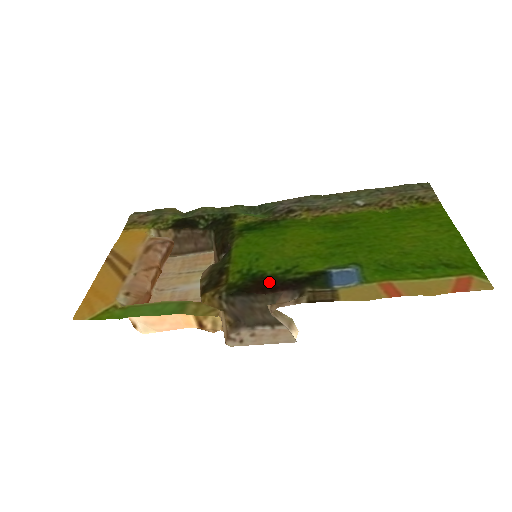
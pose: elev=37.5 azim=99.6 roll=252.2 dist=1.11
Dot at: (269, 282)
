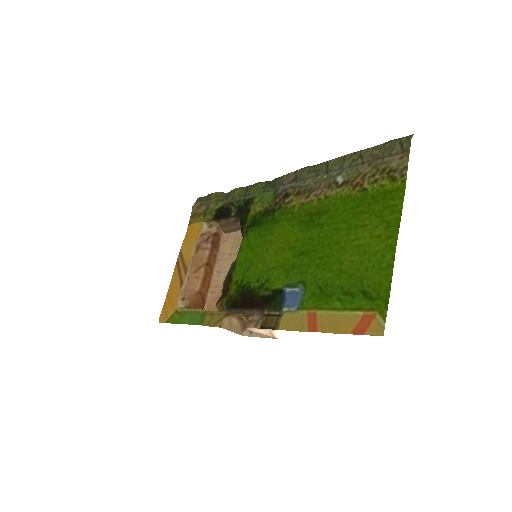
Dot at: (249, 297)
